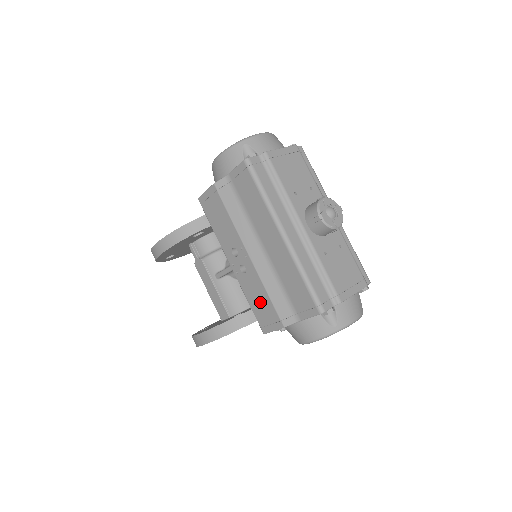
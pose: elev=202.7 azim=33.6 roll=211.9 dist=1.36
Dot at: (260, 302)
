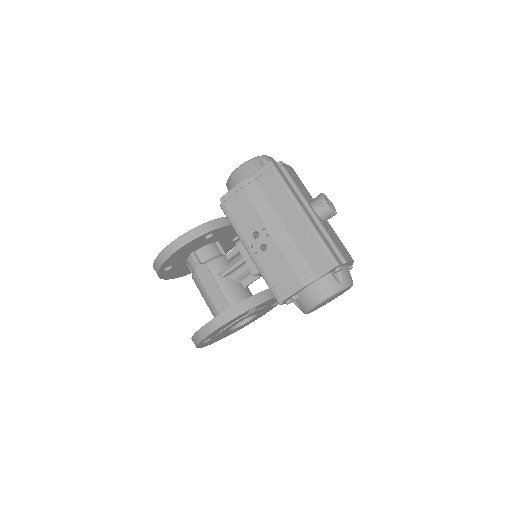
Dot at: (280, 272)
